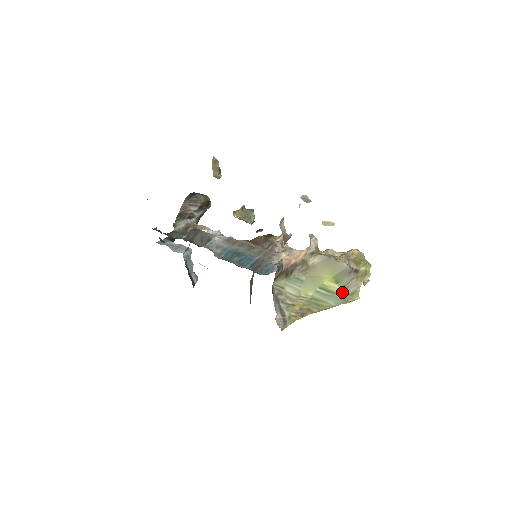
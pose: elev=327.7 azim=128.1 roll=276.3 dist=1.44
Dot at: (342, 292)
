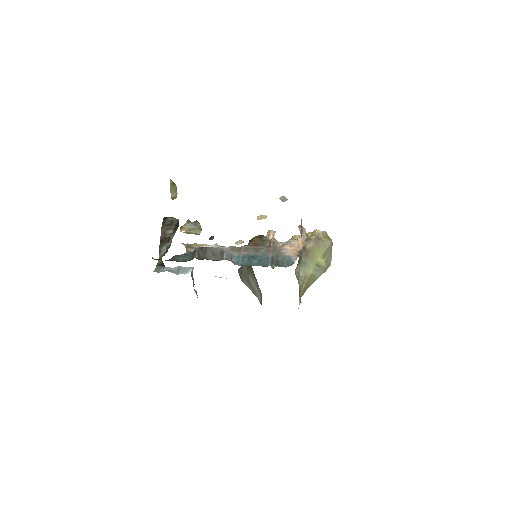
Dot at: (325, 264)
